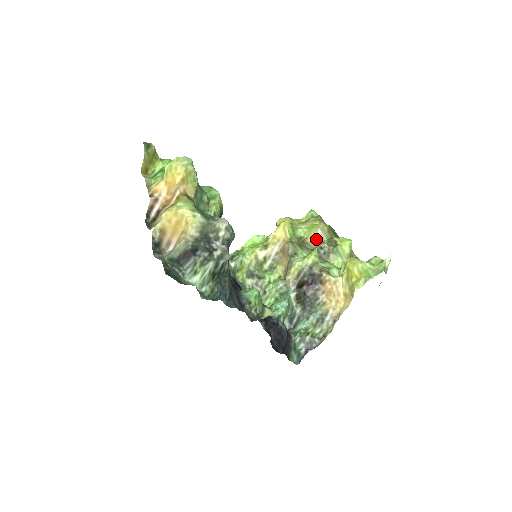
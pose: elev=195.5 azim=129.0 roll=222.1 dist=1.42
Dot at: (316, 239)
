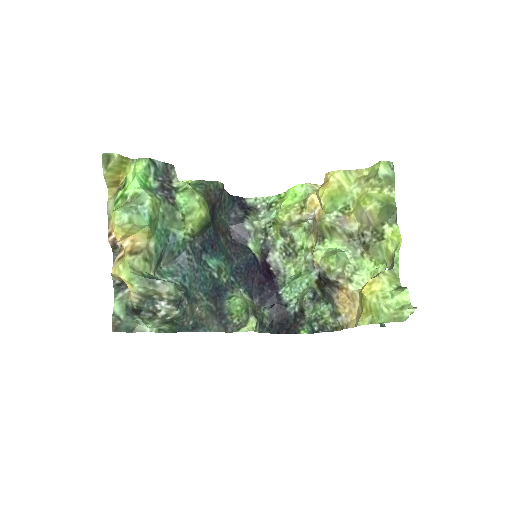
Dot at: (361, 220)
